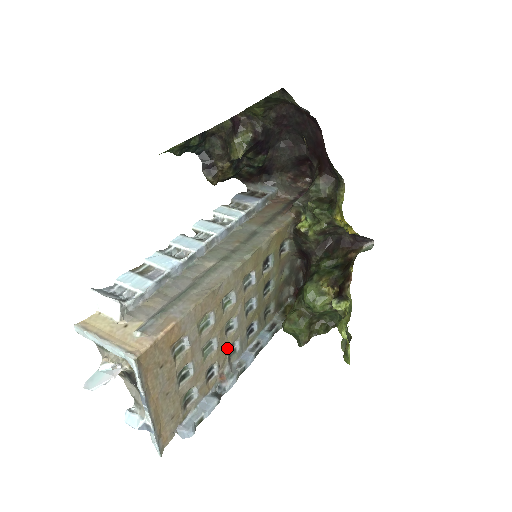
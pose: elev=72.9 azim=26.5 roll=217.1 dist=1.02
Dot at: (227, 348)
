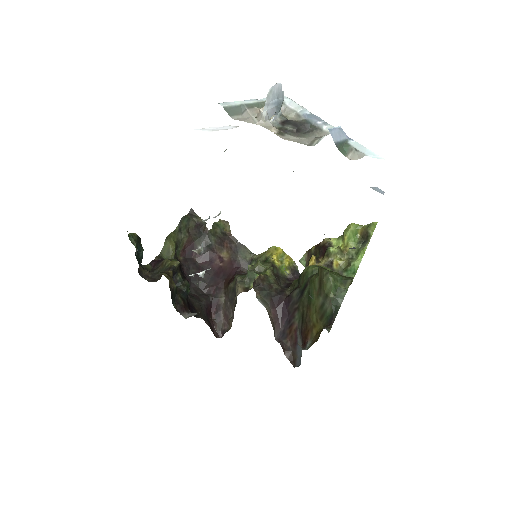
Dot at: occluded
